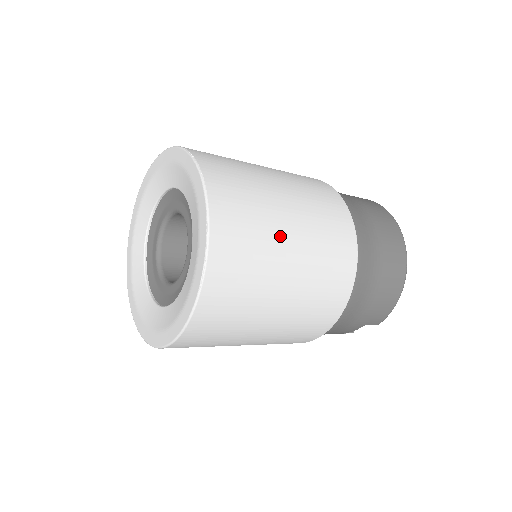
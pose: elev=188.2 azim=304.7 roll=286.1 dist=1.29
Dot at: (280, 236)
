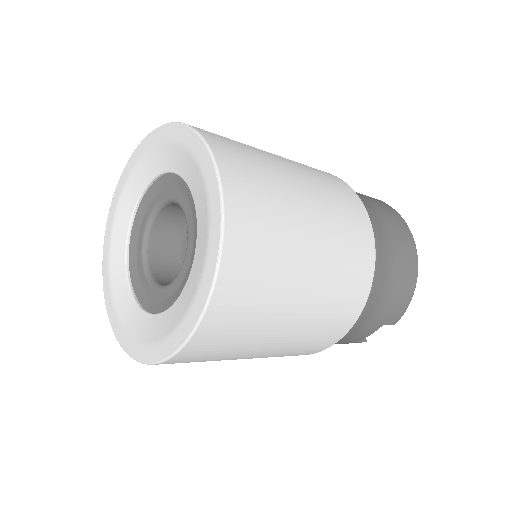
Dot at: (297, 209)
